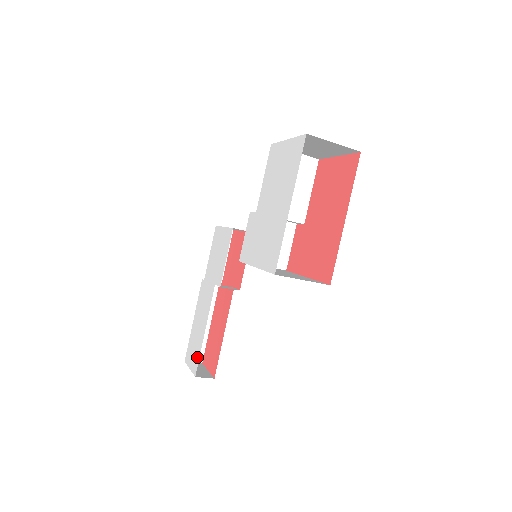
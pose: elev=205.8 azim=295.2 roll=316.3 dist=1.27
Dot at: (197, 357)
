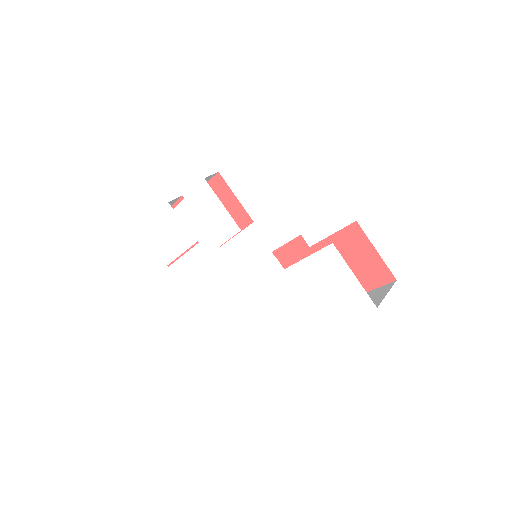
Dot at: (159, 265)
